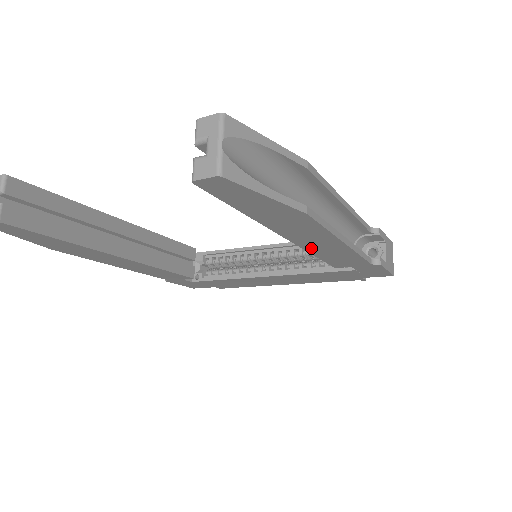
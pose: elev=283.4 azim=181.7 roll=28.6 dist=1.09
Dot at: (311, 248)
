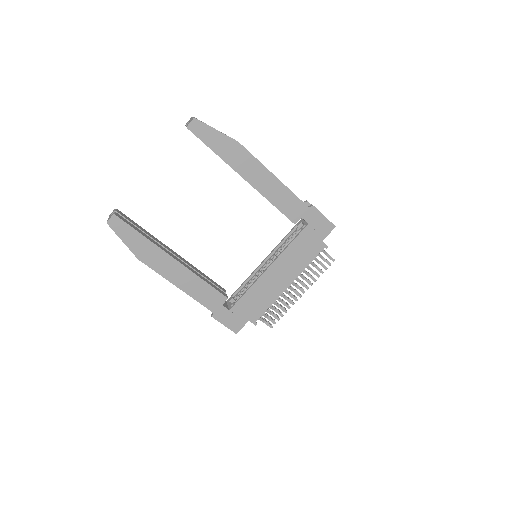
Dot at: (264, 191)
